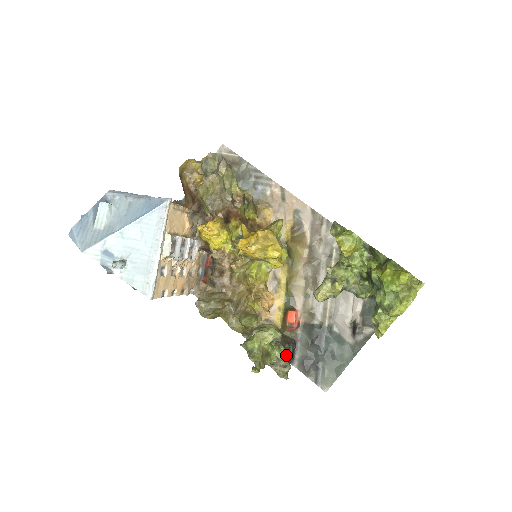
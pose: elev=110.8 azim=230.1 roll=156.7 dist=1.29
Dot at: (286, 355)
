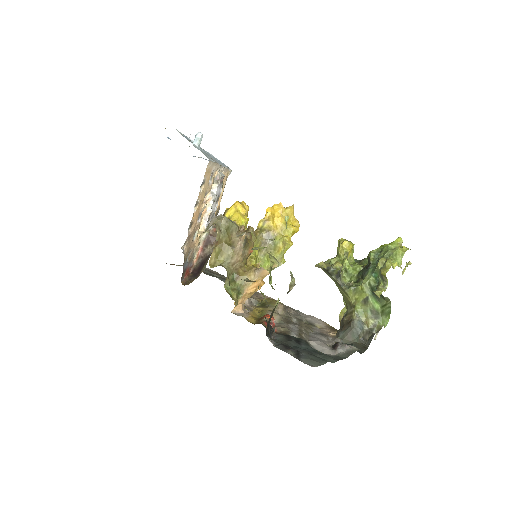
Dot at: (278, 301)
